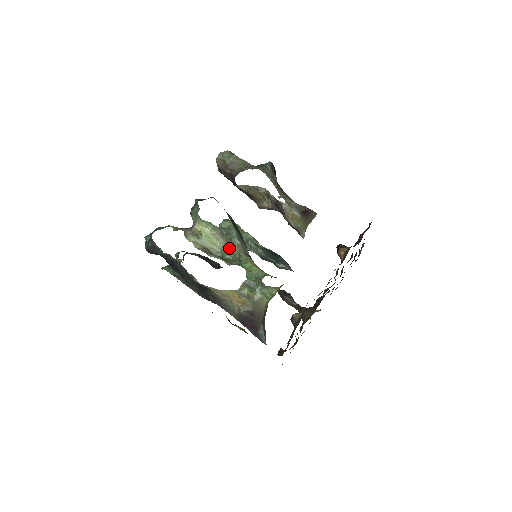
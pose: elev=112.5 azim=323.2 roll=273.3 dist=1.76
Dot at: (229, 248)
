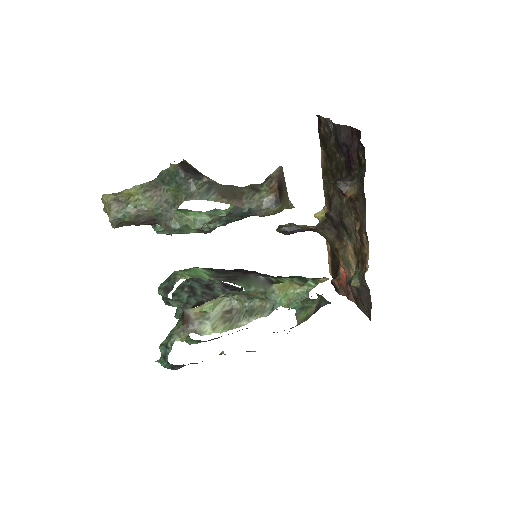
Dot at: (244, 296)
